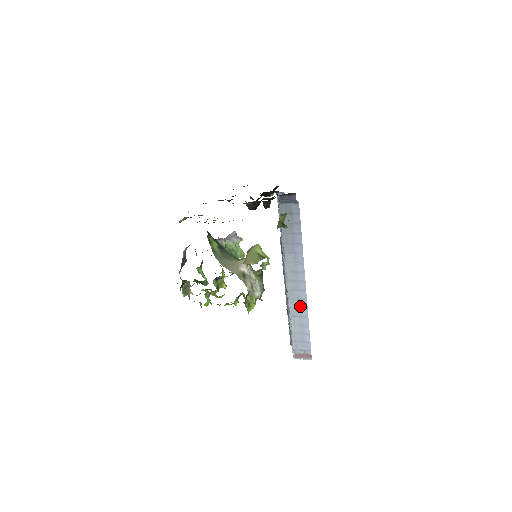
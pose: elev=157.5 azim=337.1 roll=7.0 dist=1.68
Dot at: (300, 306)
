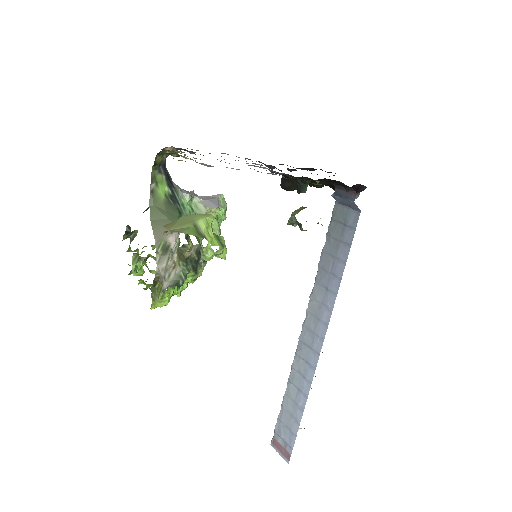
Dot at: (304, 373)
